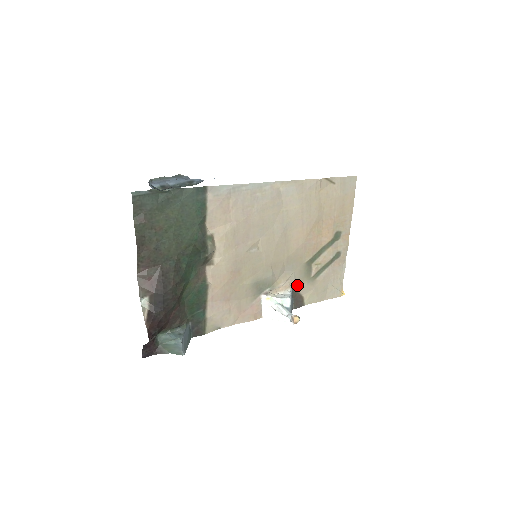
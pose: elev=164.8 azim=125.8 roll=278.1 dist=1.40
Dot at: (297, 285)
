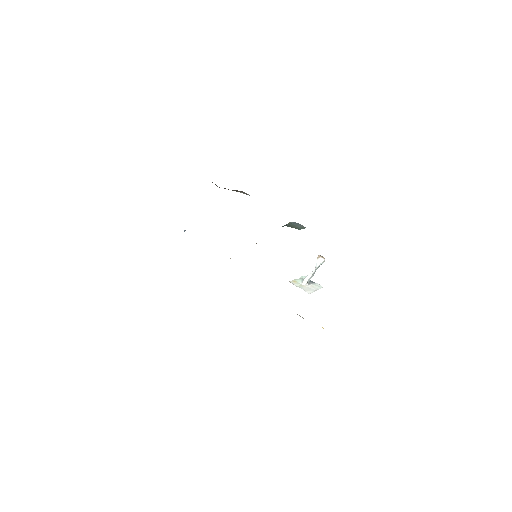
Dot at: occluded
